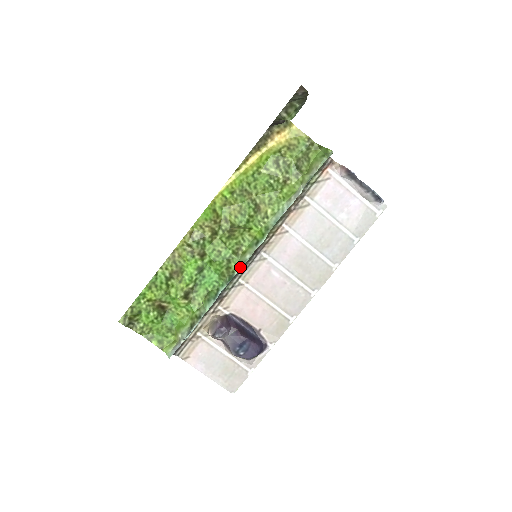
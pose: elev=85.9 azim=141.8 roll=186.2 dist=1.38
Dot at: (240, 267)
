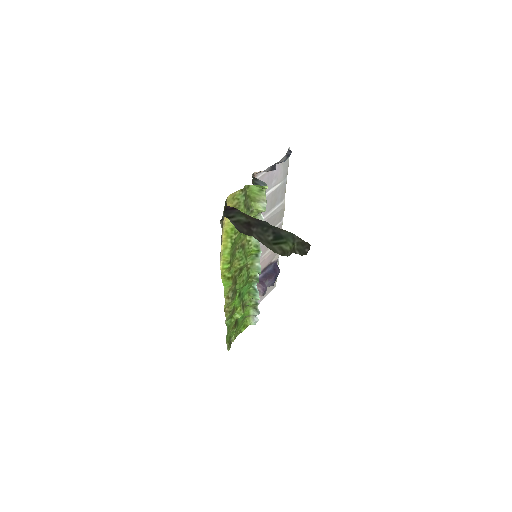
Dot at: (259, 272)
